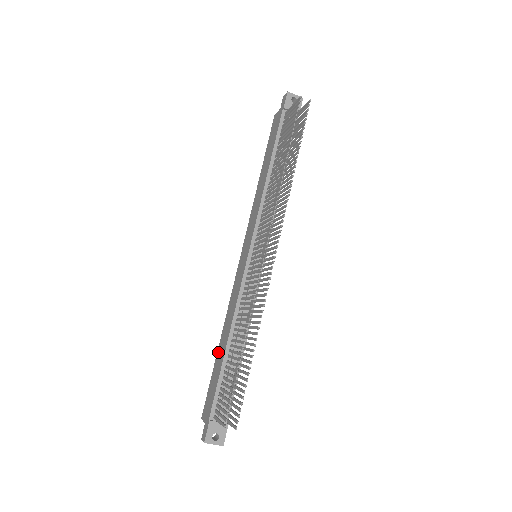
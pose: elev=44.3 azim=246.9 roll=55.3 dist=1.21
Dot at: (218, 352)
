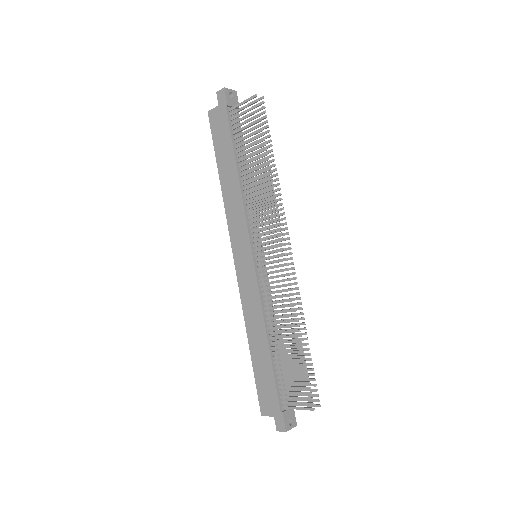
Dot at: (253, 354)
